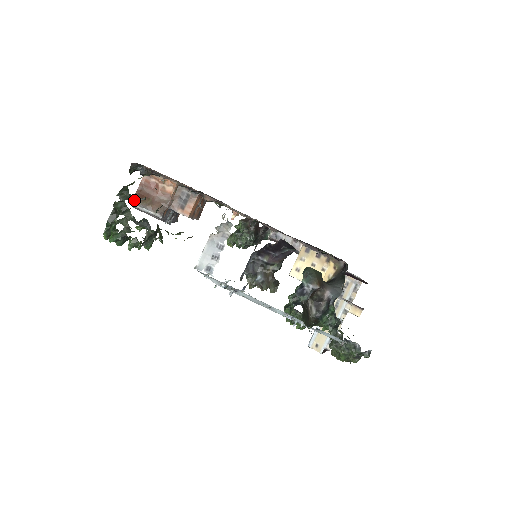
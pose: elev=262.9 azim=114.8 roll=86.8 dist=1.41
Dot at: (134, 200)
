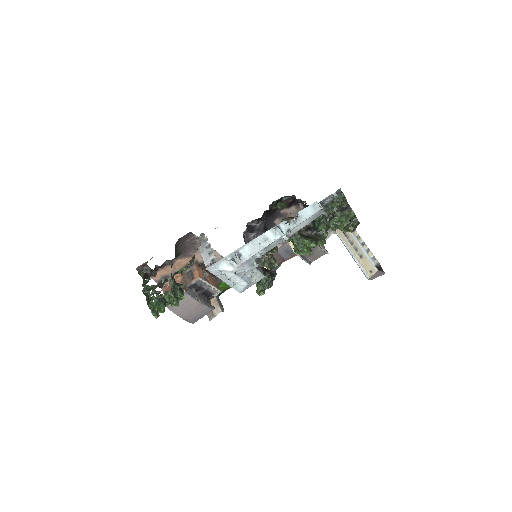
Dot at: occluded
